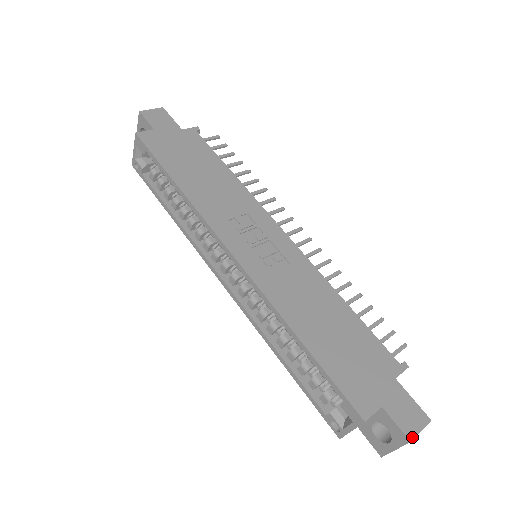
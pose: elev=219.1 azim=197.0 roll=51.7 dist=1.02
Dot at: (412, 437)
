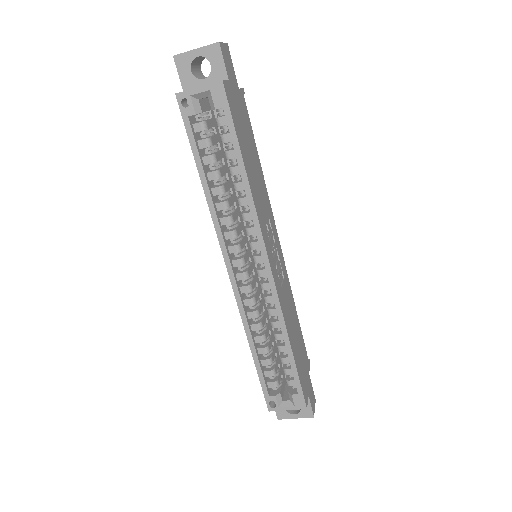
Dot at: occluded
